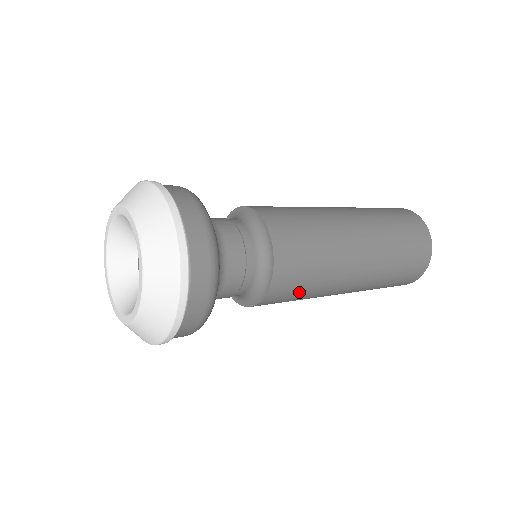
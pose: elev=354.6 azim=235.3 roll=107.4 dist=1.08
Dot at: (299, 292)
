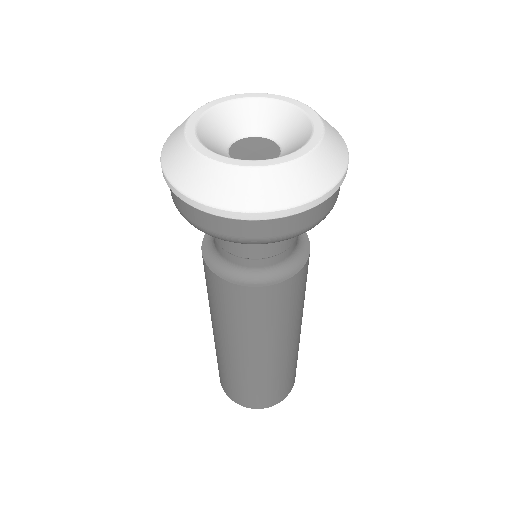
Dot at: (299, 297)
